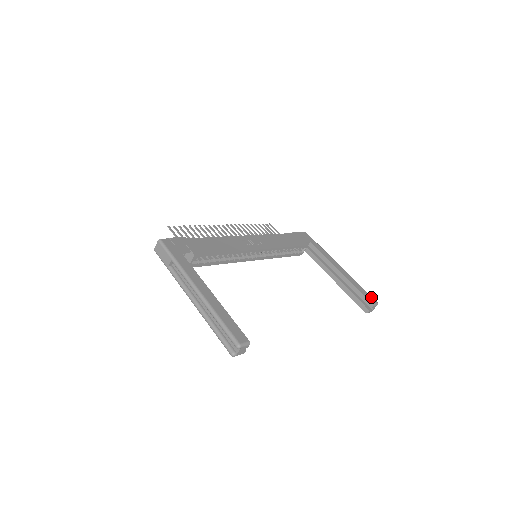
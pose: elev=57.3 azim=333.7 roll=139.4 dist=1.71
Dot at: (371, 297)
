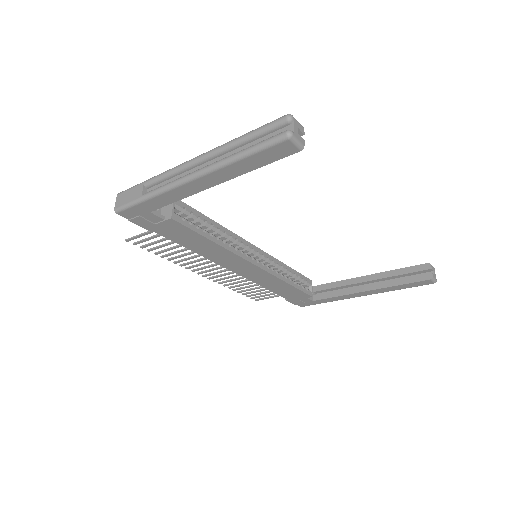
Dot at: occluded
